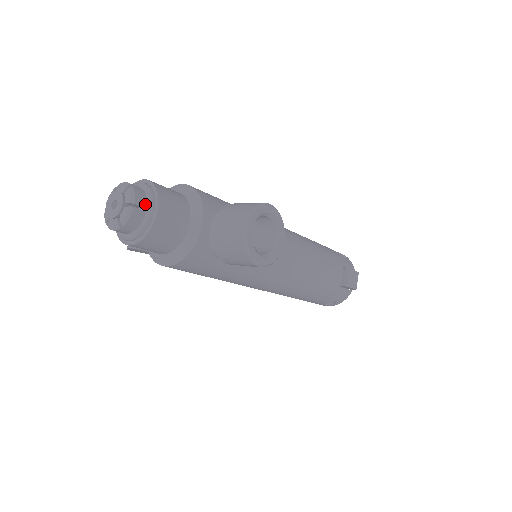
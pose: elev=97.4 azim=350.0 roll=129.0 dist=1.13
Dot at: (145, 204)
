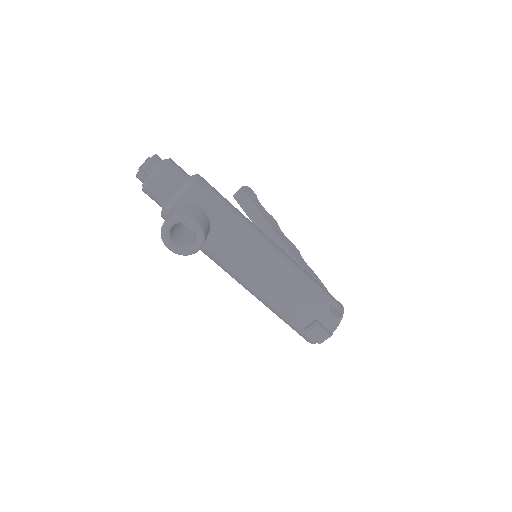
Dot at: (150, 173)
